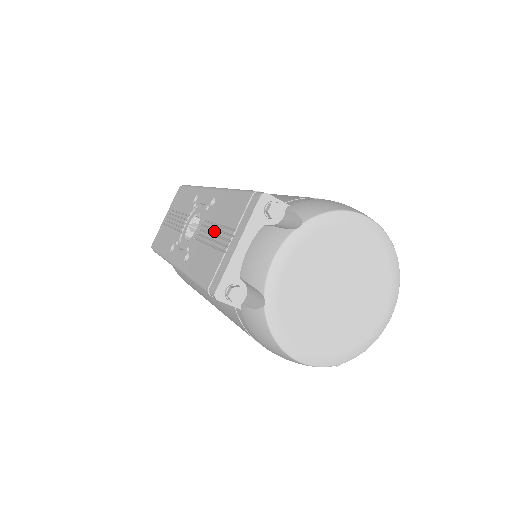
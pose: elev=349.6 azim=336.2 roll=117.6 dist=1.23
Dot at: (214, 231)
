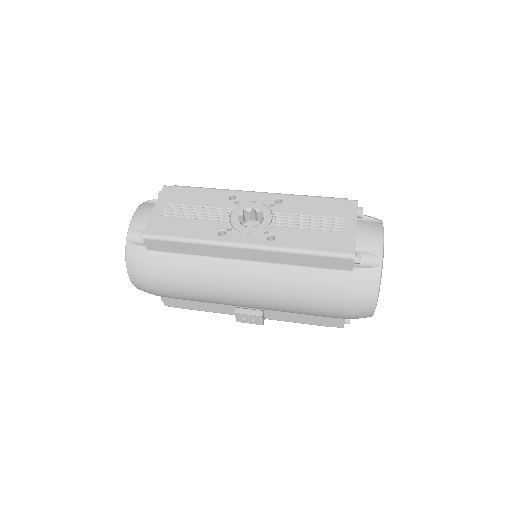
Dot at: (308, 219)
